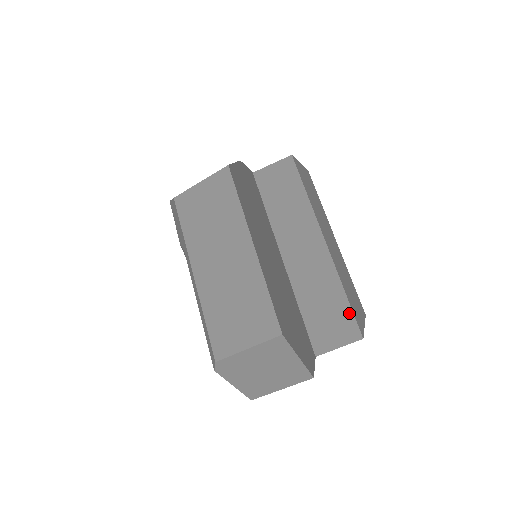
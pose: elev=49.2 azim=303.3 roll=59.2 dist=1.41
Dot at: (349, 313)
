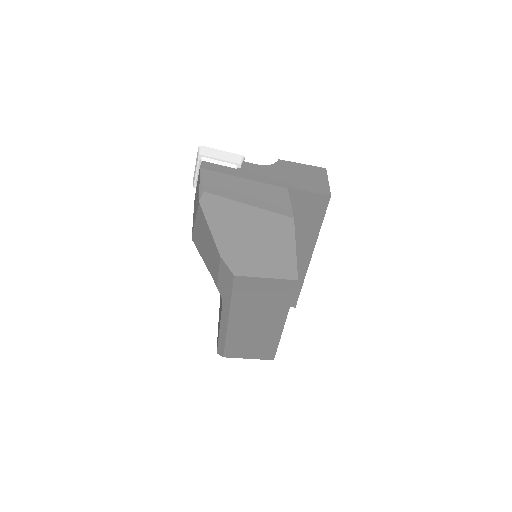
Dot at: (296, 296)
